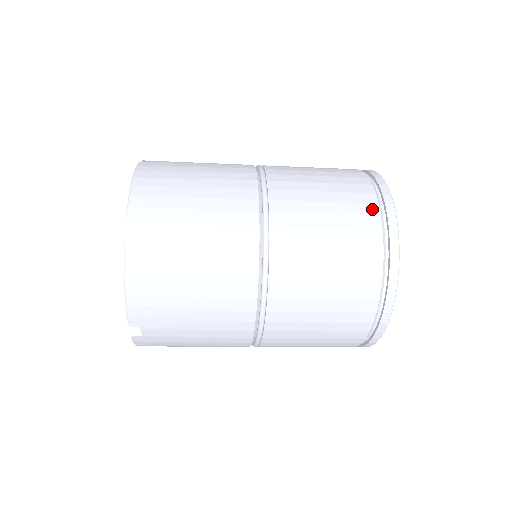
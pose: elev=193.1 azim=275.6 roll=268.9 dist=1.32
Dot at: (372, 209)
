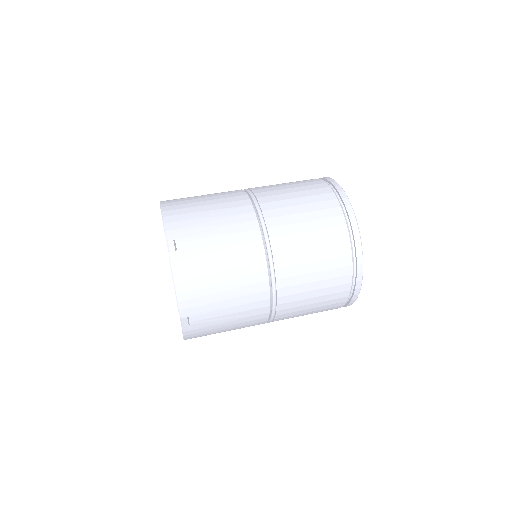
Dot at: occluded
